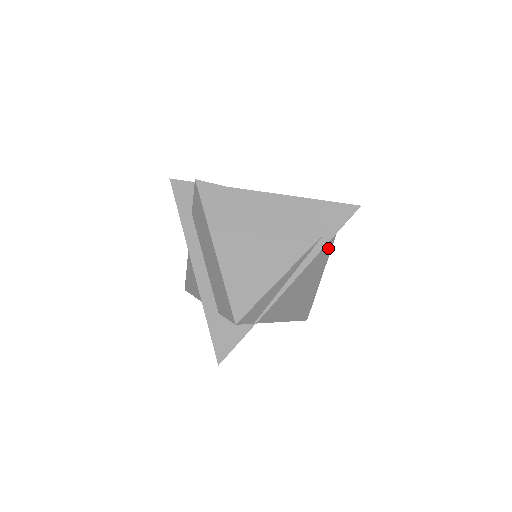
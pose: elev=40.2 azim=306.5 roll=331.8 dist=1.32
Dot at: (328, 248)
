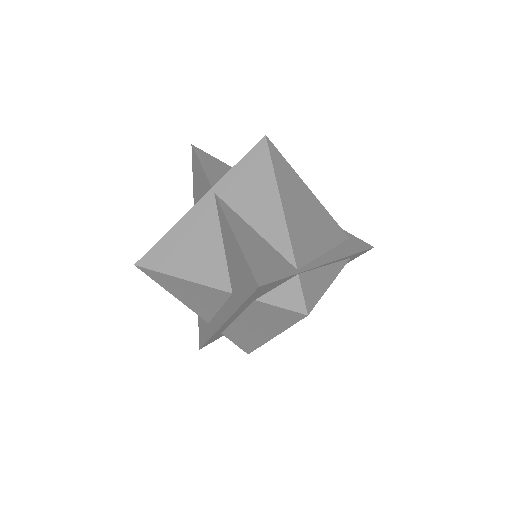
Dot at: occluded
